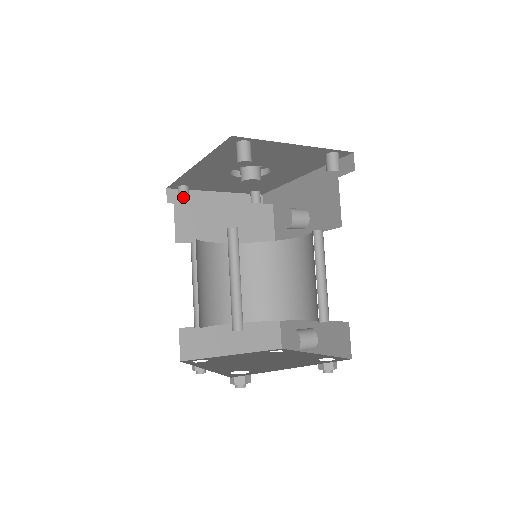
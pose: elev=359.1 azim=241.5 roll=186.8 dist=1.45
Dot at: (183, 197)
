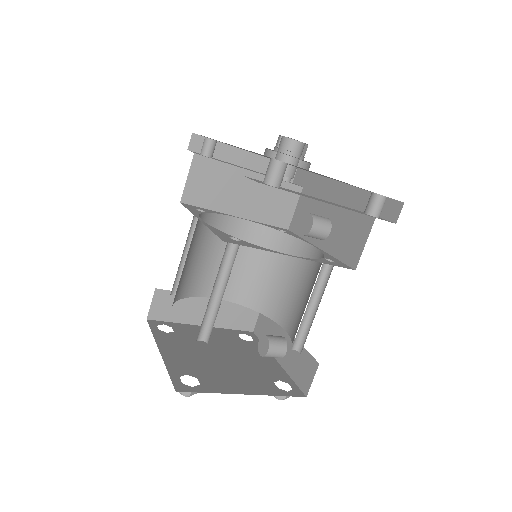
Dot at: (206, 152)
